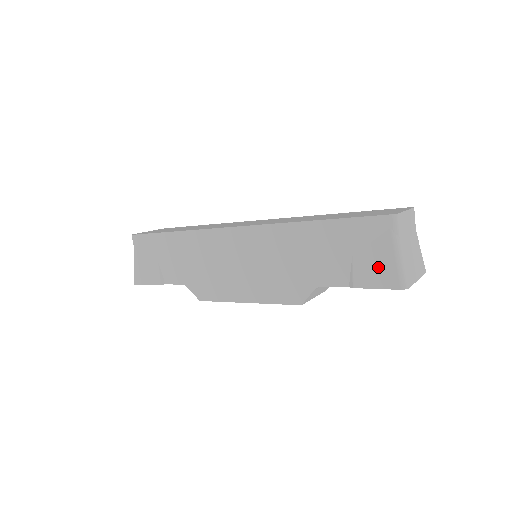
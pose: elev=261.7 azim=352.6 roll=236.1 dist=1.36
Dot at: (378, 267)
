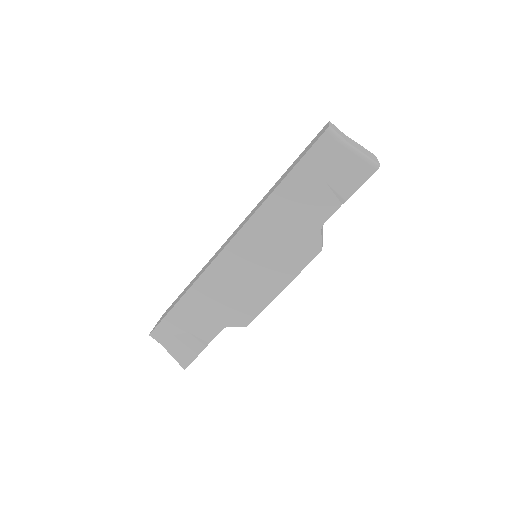
Dot at: (349, 171)
